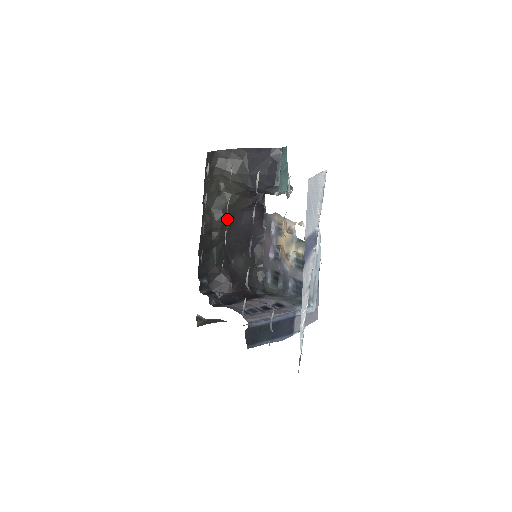
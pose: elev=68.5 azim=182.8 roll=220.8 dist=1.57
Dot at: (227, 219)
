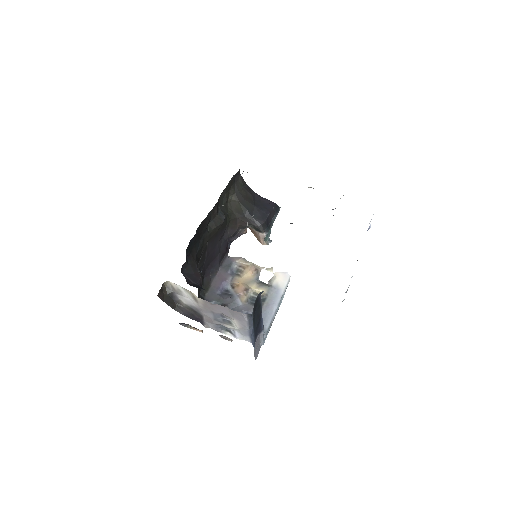
Dot at: (222, 225)
